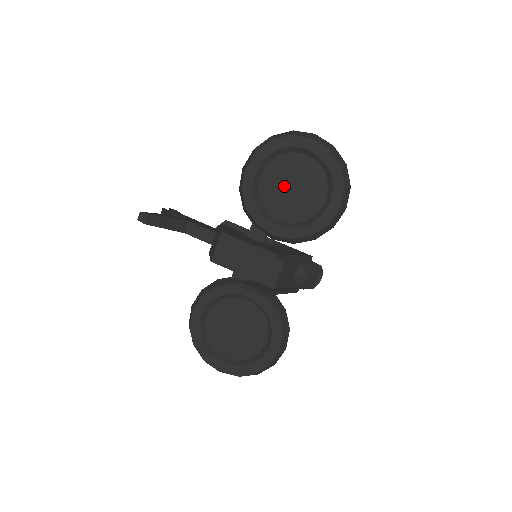
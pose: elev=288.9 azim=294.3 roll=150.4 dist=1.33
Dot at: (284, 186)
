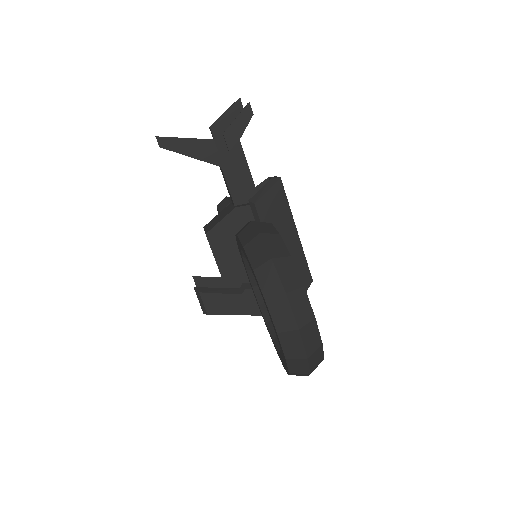
Dot at: occluded
